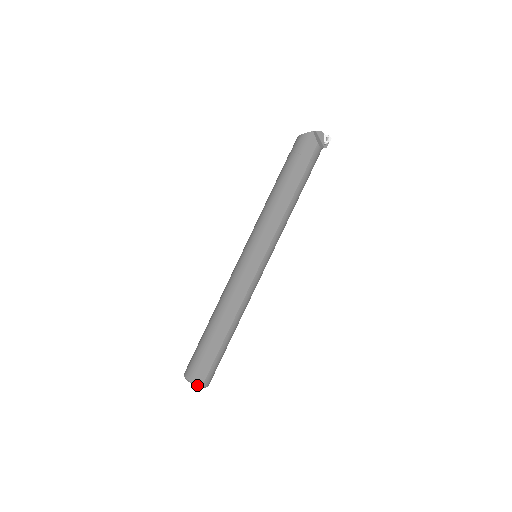
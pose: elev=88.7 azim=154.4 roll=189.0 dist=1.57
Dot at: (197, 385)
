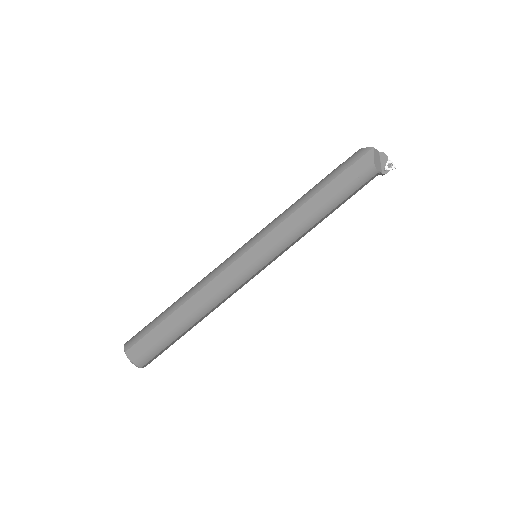
Dot at: (129, 358)
